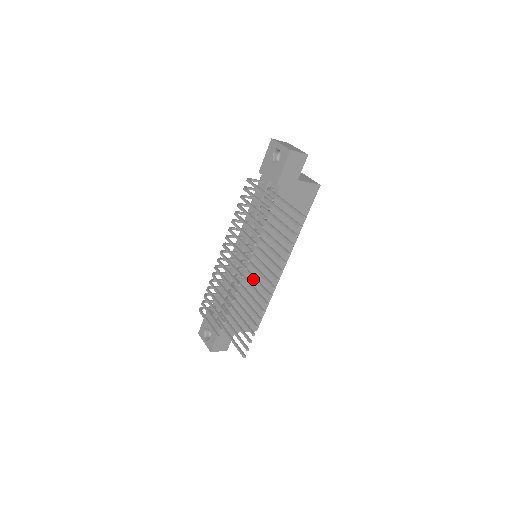
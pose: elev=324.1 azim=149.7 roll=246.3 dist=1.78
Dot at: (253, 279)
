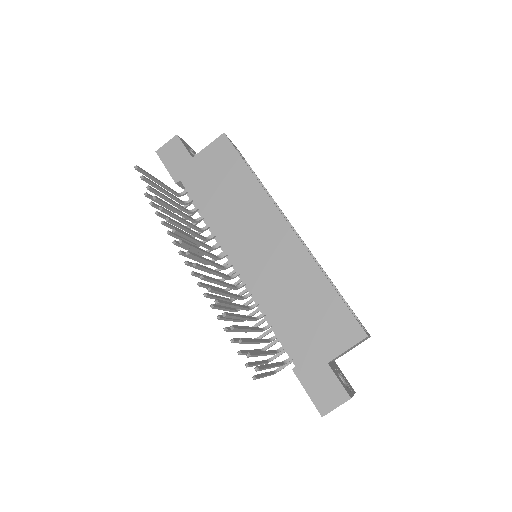
Dot at: occluded
